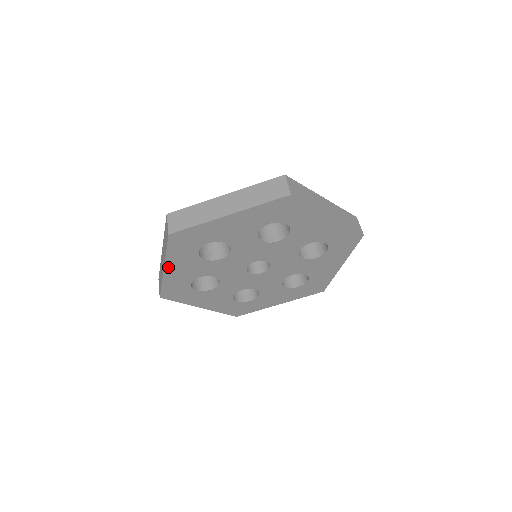
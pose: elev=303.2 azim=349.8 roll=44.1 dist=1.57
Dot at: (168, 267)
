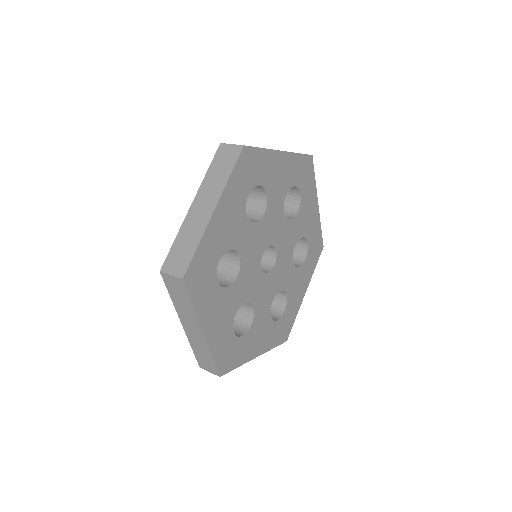
Dot at: (205, 326)
